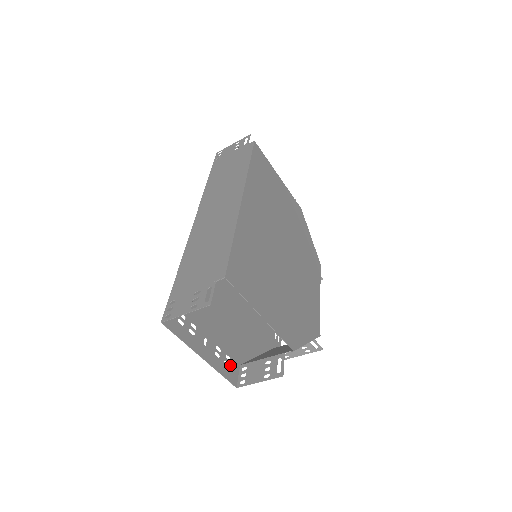
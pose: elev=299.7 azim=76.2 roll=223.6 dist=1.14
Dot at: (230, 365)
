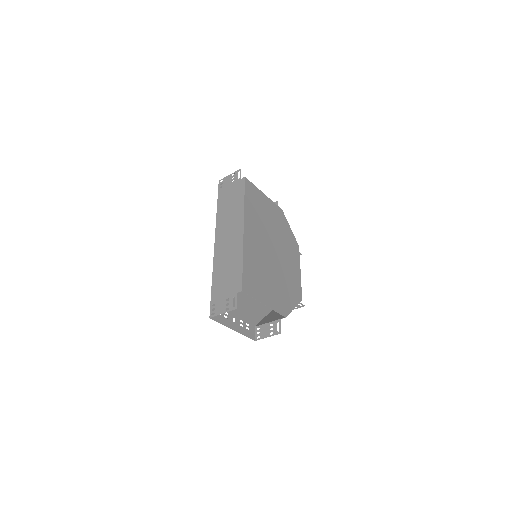
Dot at: (249, 329)
